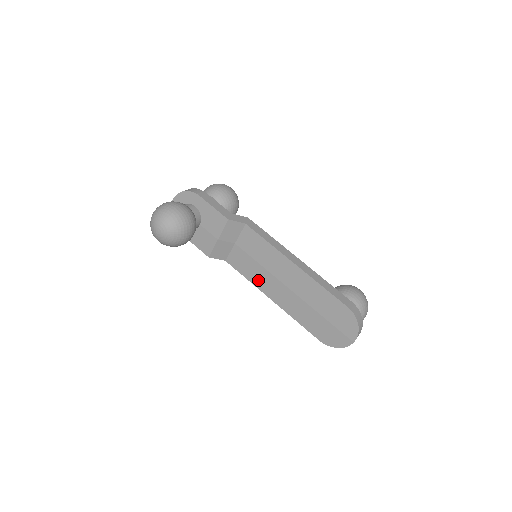
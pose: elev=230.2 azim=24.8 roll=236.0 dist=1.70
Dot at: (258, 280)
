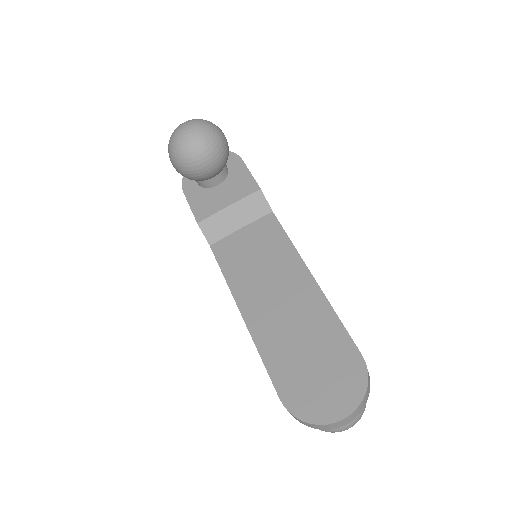
Dot at: (240, 281)
